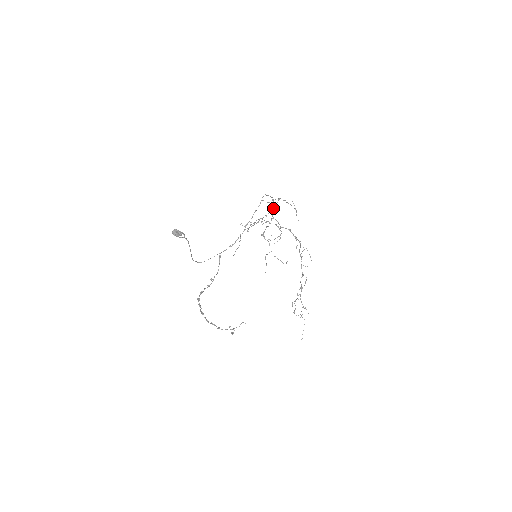
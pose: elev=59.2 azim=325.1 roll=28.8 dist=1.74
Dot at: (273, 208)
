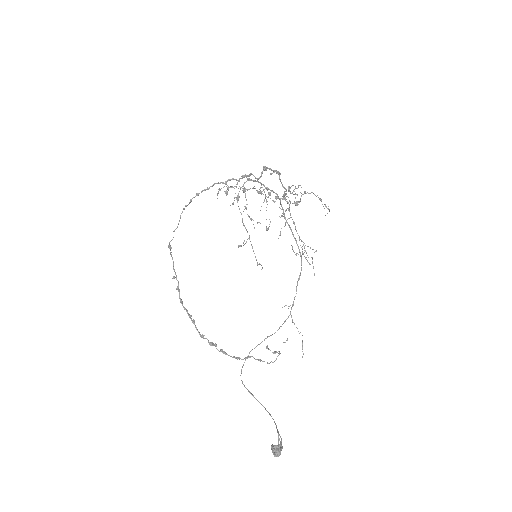
Dot at: occluded
